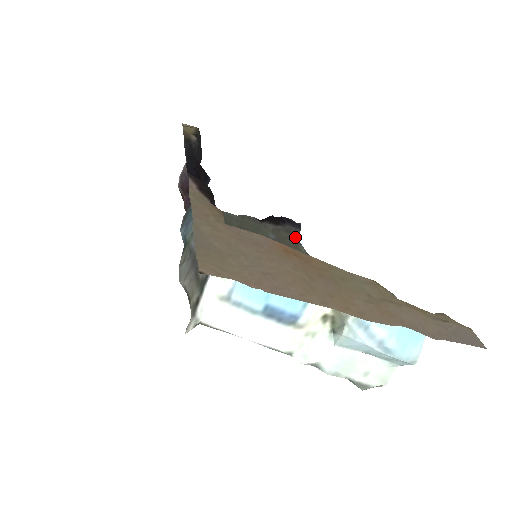
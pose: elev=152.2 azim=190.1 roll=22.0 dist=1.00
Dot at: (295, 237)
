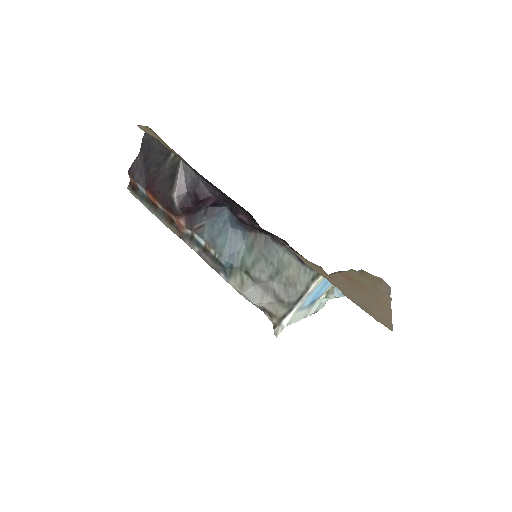
Dot at: occluded
